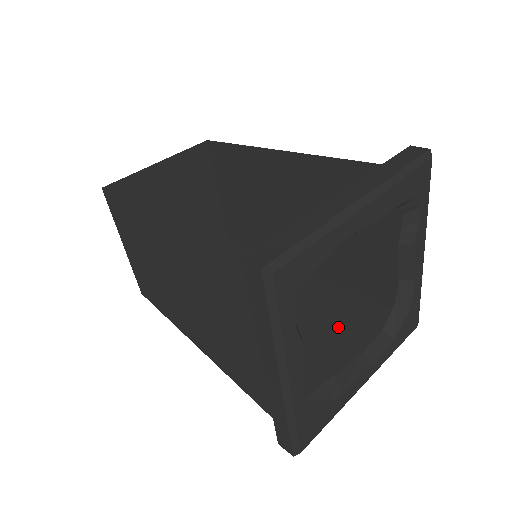
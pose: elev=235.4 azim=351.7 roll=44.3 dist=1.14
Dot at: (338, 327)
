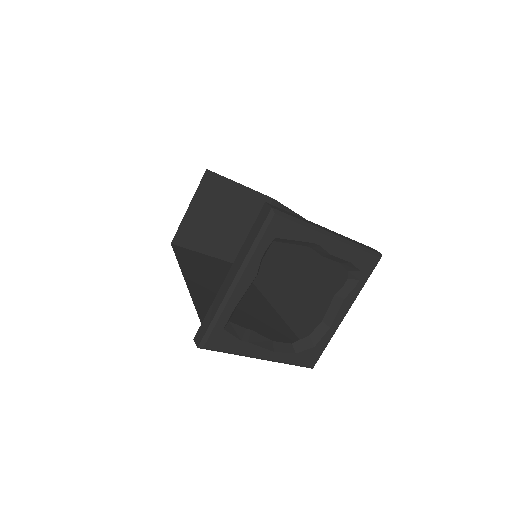
Dot at: (268, 330)
